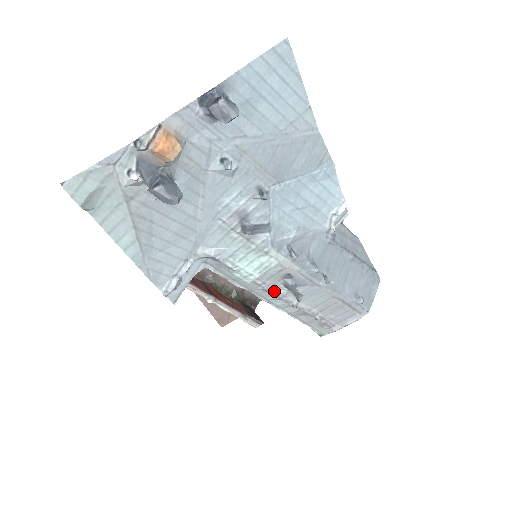
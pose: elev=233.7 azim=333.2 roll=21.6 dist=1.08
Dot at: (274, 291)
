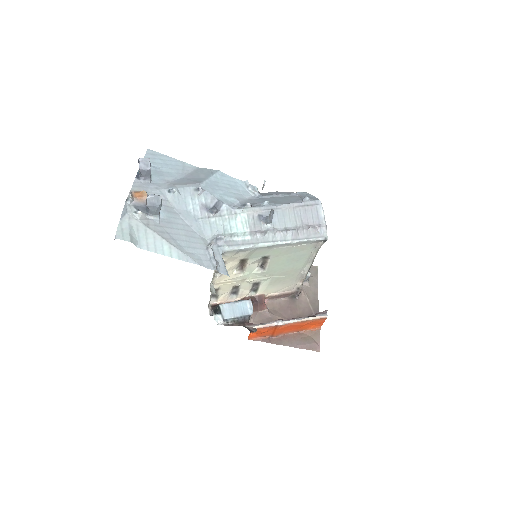
Dot at: (266, 231)
